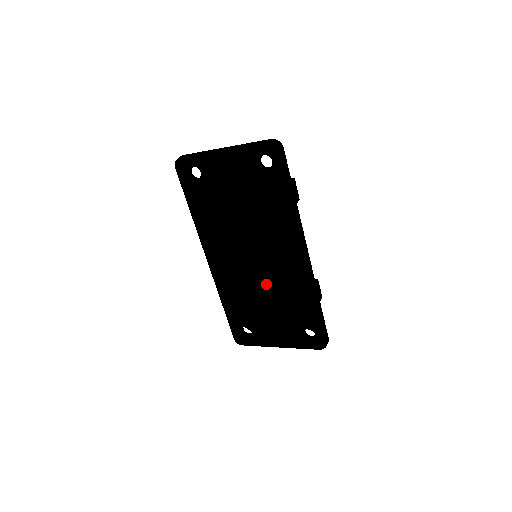
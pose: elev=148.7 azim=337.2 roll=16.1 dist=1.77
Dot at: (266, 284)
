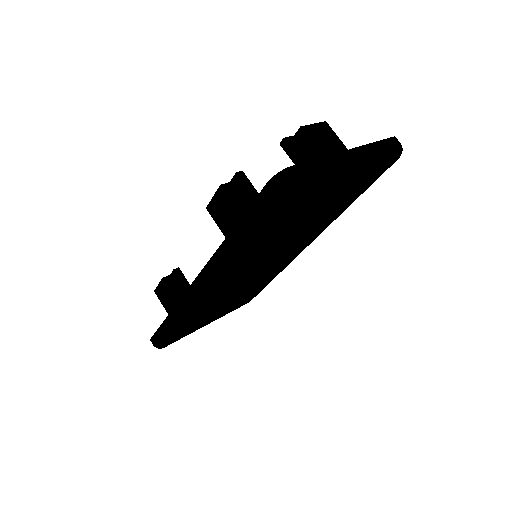
Dot at: (254, 281)
